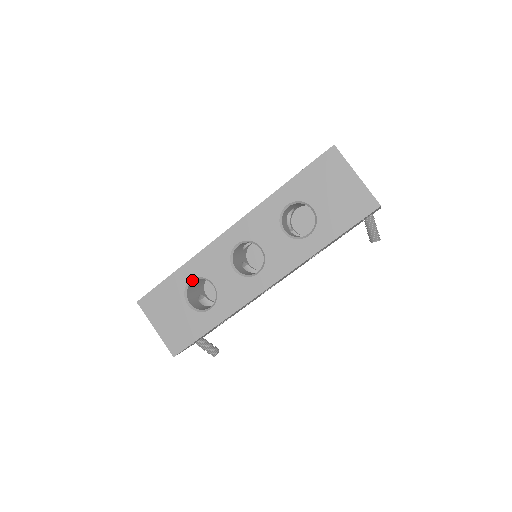
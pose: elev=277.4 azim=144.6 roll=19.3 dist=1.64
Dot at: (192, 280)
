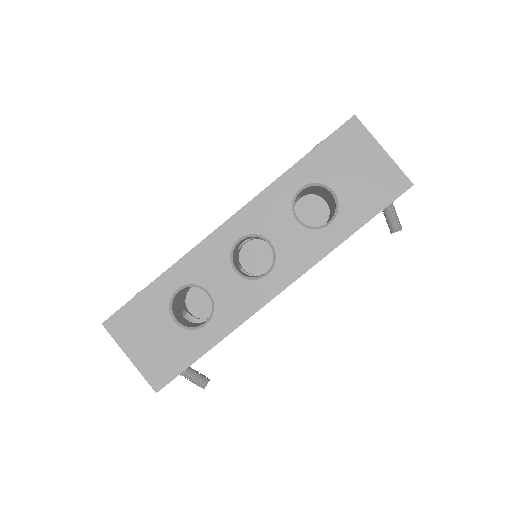
Dot at: (179, 289)
